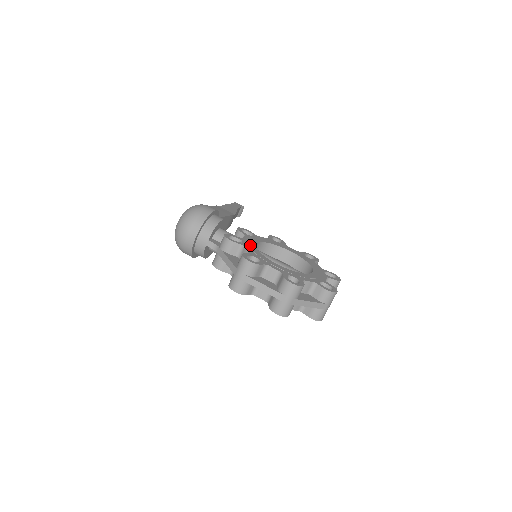
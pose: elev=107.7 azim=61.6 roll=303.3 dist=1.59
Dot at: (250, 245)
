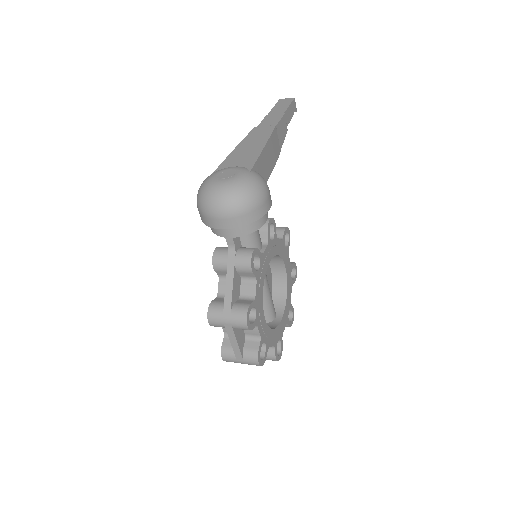
Dot at: (262, 275)
